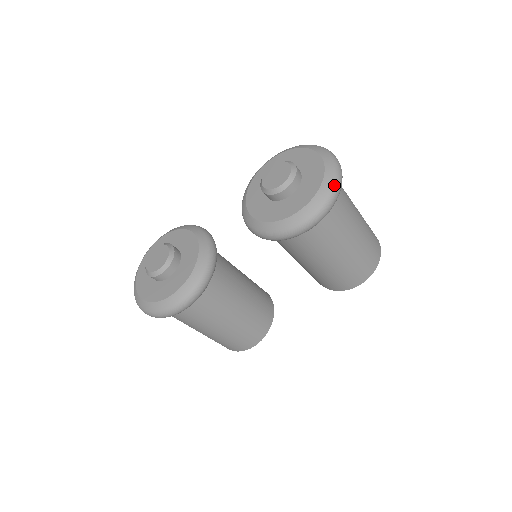
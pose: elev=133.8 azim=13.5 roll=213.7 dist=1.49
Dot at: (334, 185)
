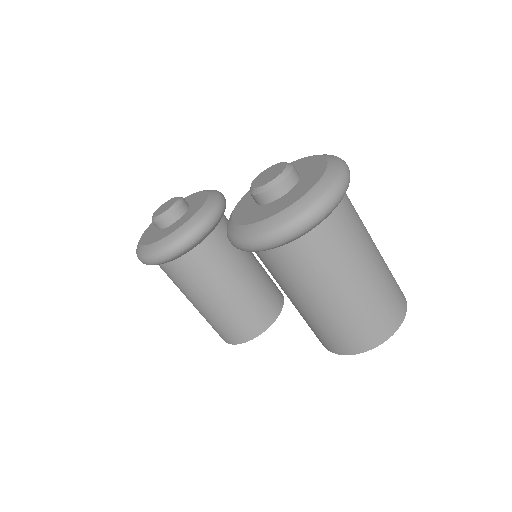
Dot at: (301, 214)
